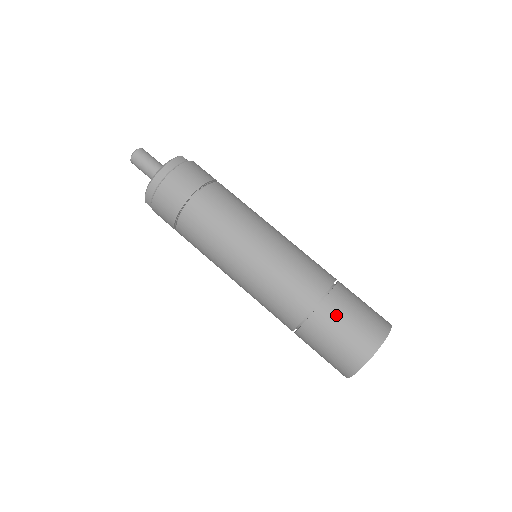
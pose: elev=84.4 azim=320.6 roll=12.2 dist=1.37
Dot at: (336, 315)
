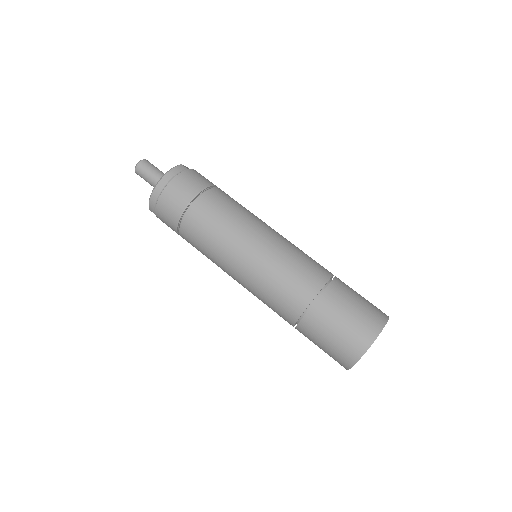
Dot at: (332, 310)
